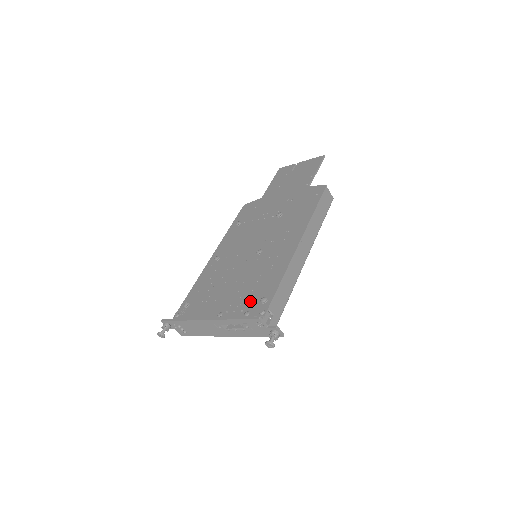
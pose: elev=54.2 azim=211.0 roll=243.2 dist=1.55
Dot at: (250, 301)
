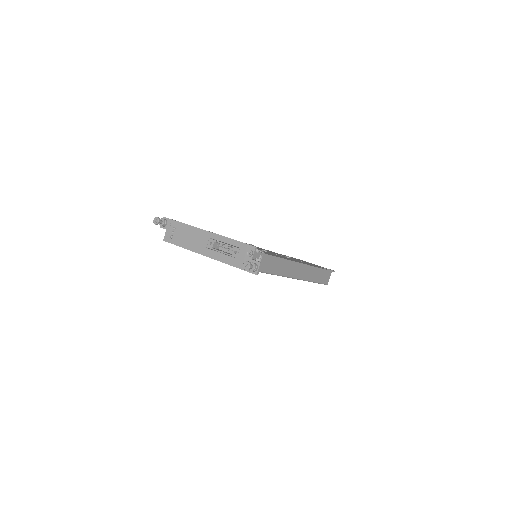
Dot at: occluded
